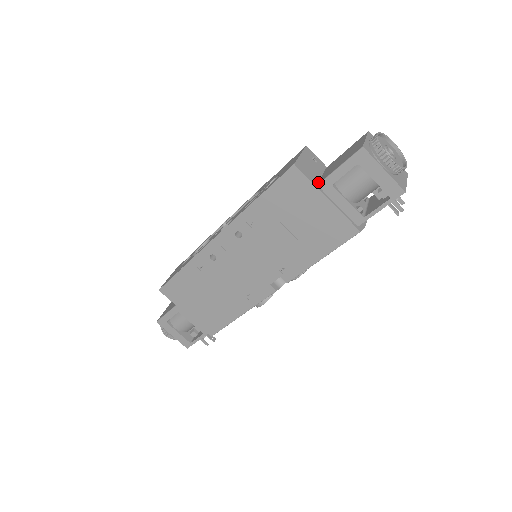
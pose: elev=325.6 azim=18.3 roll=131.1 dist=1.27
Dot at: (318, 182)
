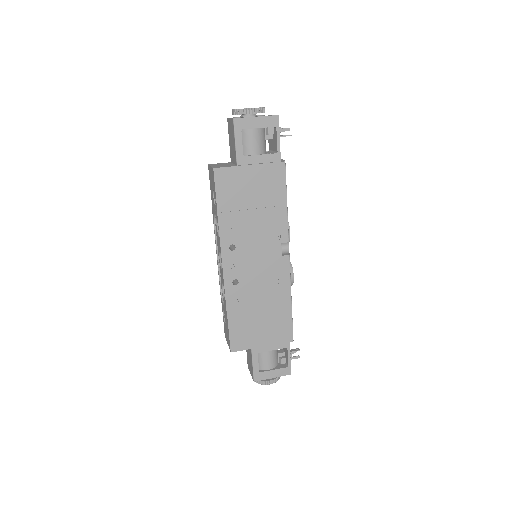
Dot at: (235, 165)
